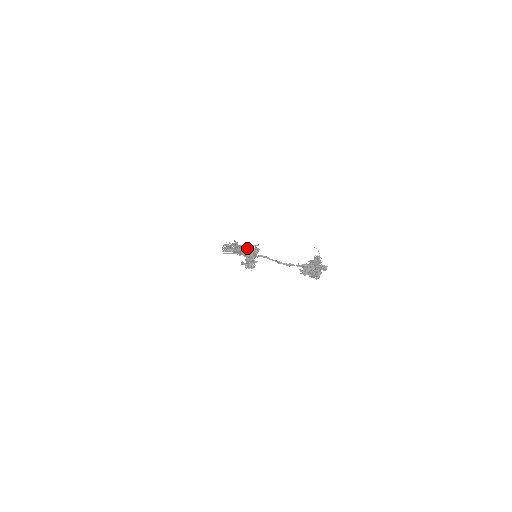
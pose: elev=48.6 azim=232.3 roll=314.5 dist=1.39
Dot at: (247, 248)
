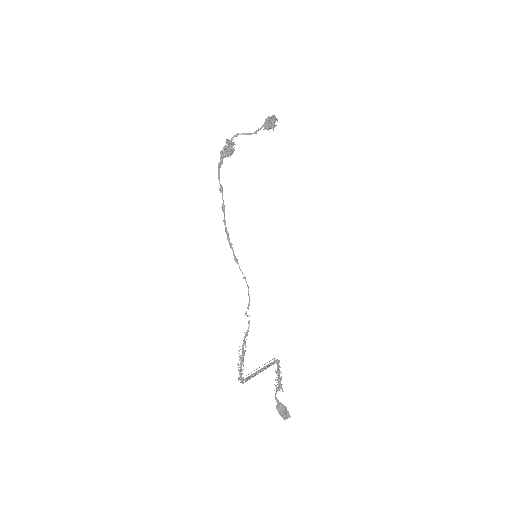
Dot at: (225, 154)
